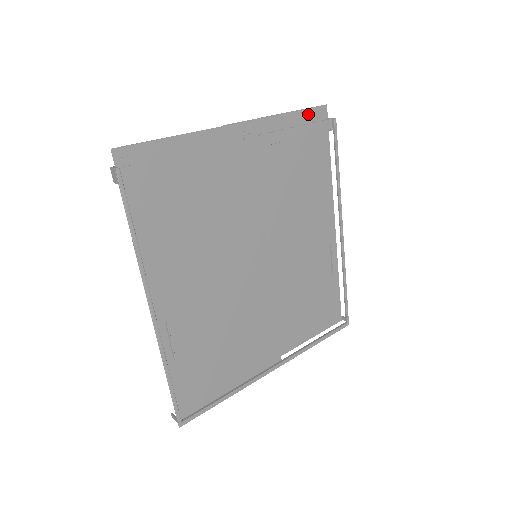
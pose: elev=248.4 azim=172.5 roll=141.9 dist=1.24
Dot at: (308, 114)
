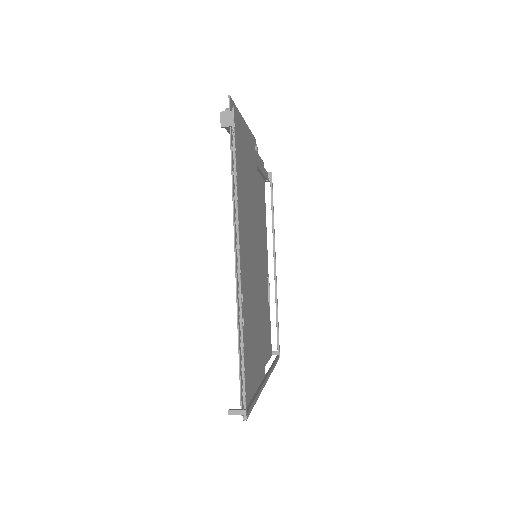
Dot at: occluded
